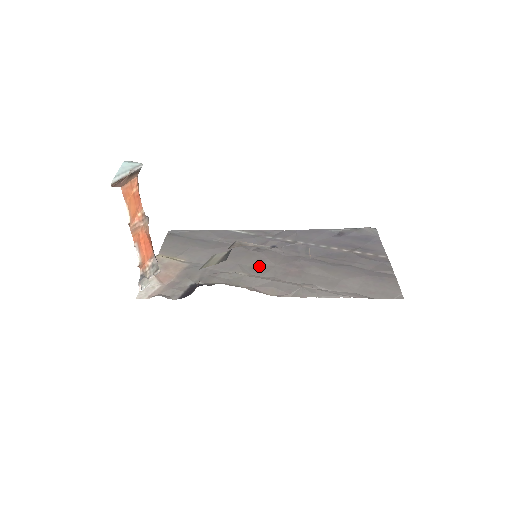
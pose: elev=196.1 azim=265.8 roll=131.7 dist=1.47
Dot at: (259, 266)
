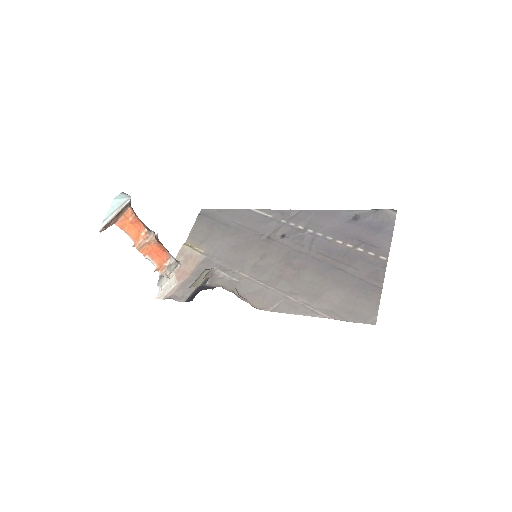
Dot at: (261, 264)
